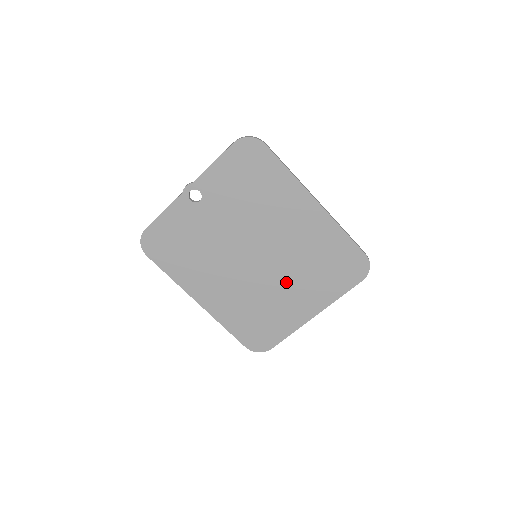
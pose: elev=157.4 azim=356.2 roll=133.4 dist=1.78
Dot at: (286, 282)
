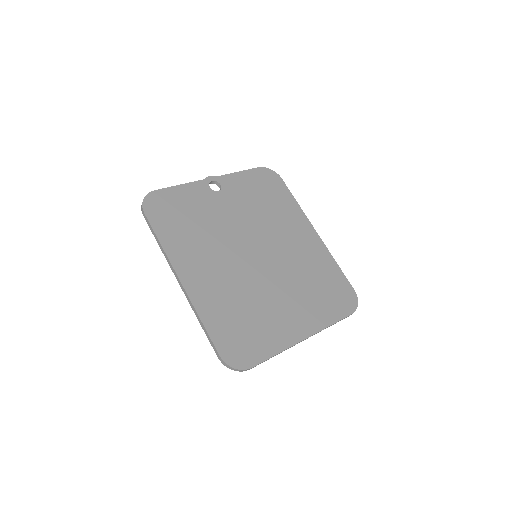
Dot at: (281, 290)
